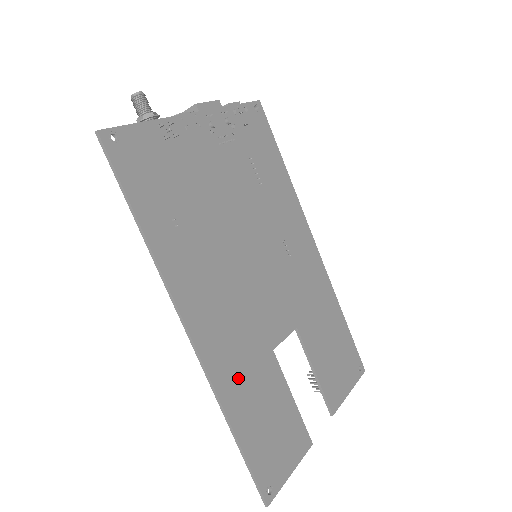
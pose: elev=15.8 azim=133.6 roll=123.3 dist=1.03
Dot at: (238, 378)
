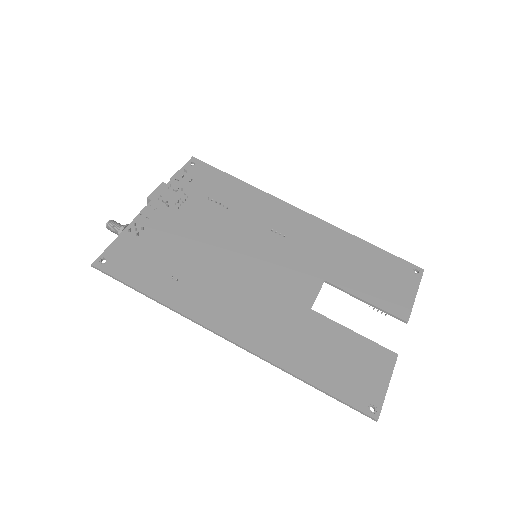
Dot at: (289, 345)
